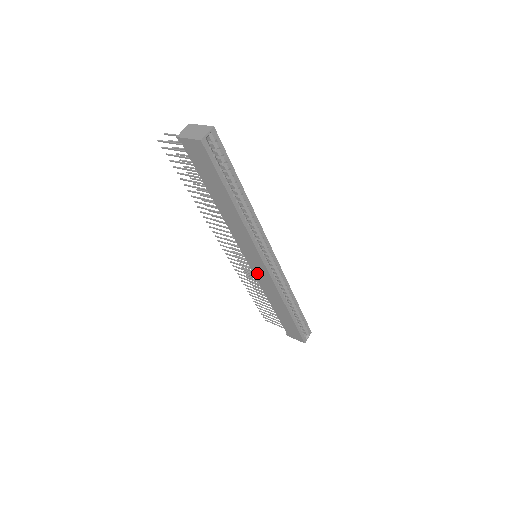
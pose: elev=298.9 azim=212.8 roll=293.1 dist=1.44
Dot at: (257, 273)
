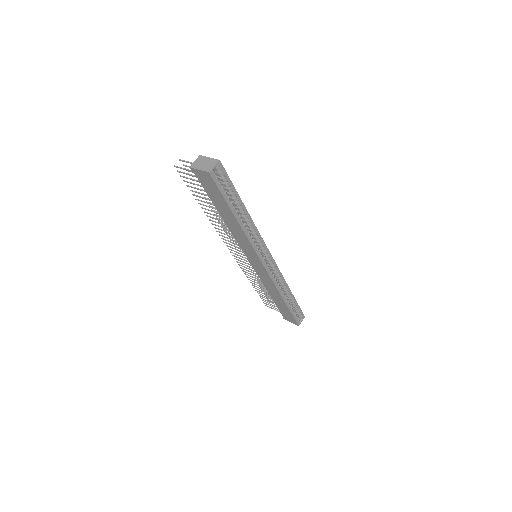
Dot at: (257, 270)
